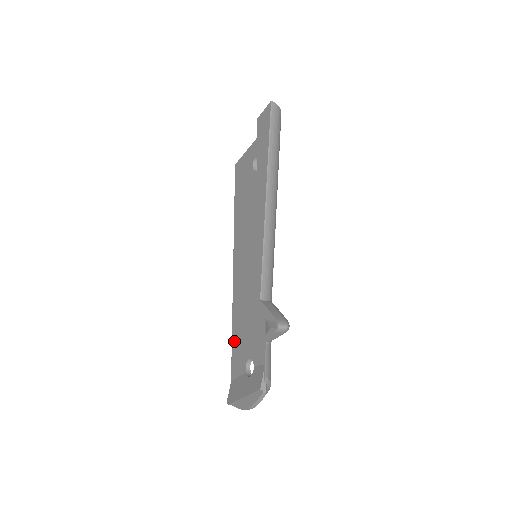
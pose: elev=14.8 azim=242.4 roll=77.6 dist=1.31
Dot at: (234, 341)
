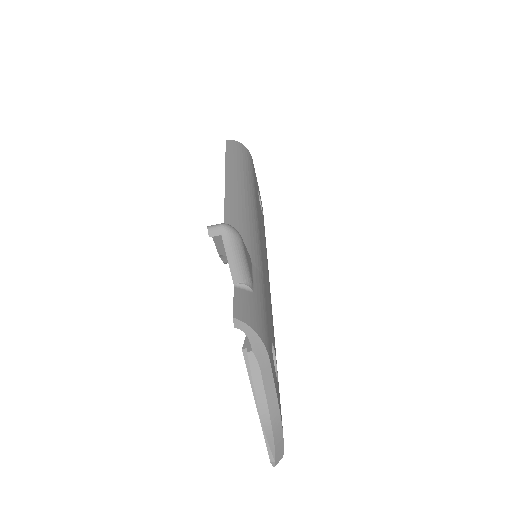
Dot at: occluded
